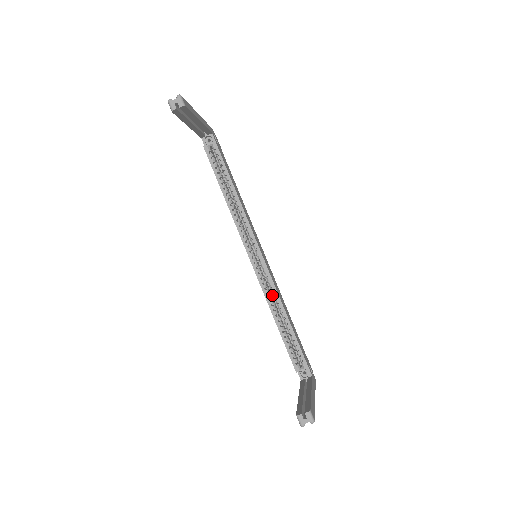
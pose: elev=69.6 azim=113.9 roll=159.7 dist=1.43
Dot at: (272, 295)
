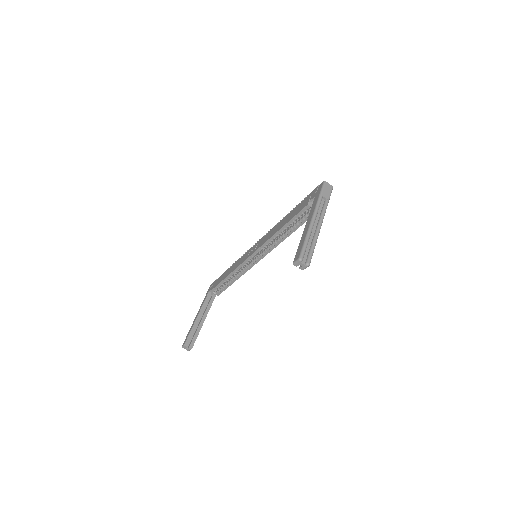
Dot at: occluded
